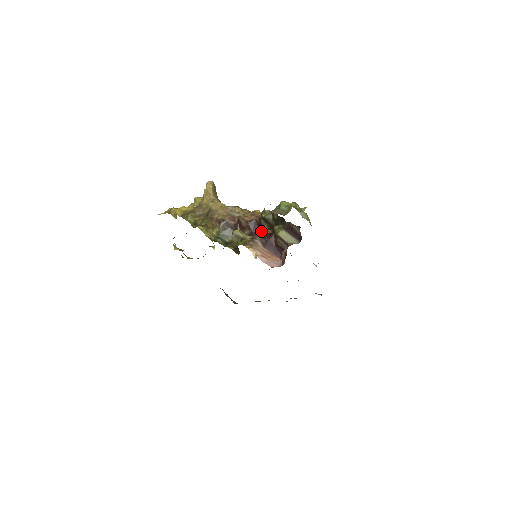
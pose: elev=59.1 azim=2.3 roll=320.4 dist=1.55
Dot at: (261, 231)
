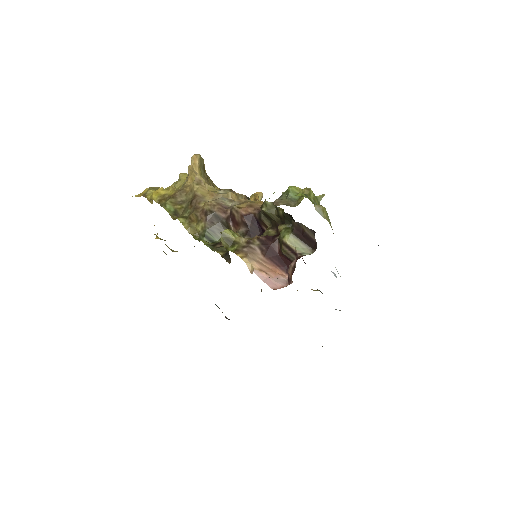
Dot at: (261, 229)
